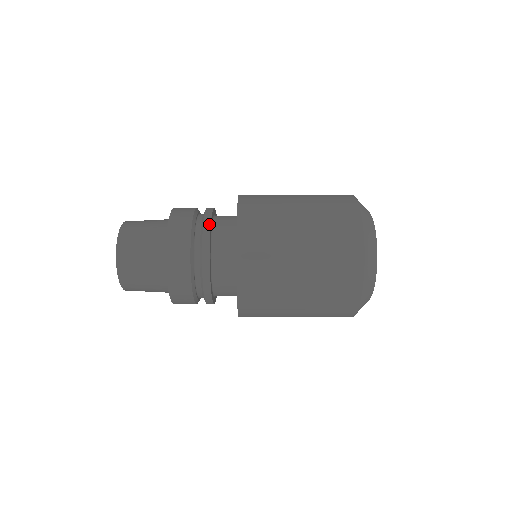
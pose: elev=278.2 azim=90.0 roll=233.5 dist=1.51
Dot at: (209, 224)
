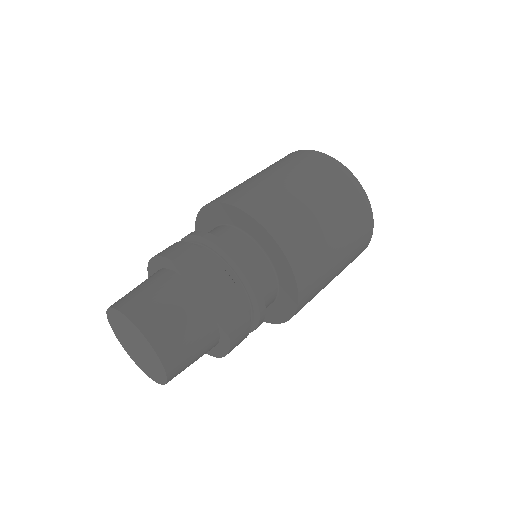
Dot at: (224, 243)
